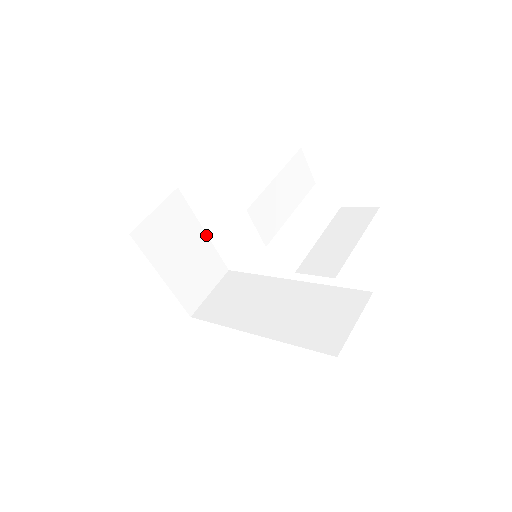
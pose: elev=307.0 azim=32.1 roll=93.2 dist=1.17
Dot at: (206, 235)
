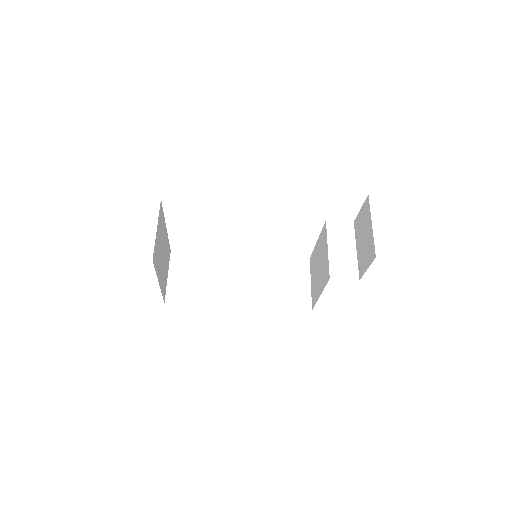
Dot at: (166, 230)
